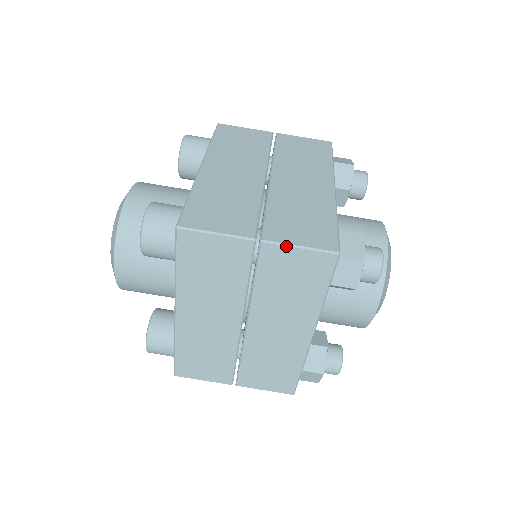
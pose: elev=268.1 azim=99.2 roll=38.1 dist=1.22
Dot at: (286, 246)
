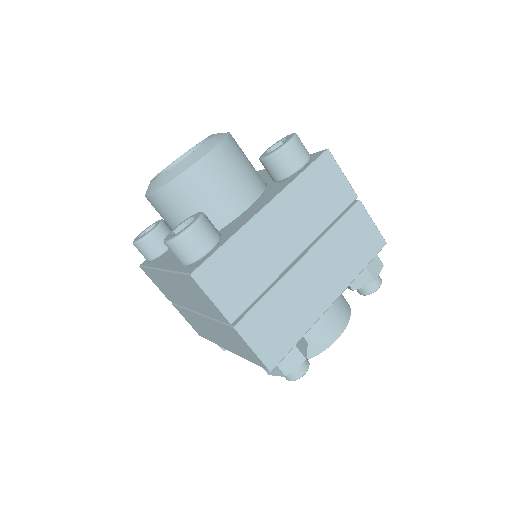
Dot at: (246, 342)
